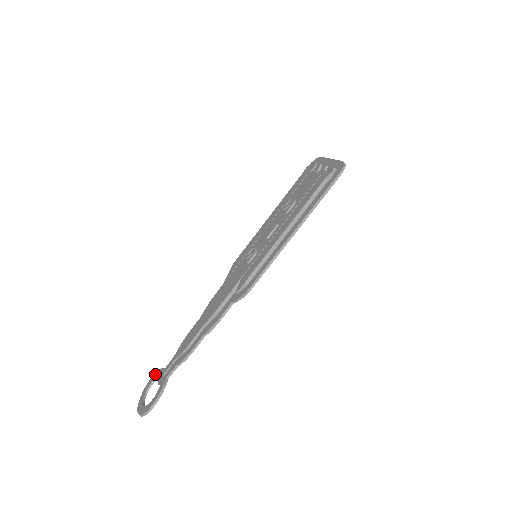
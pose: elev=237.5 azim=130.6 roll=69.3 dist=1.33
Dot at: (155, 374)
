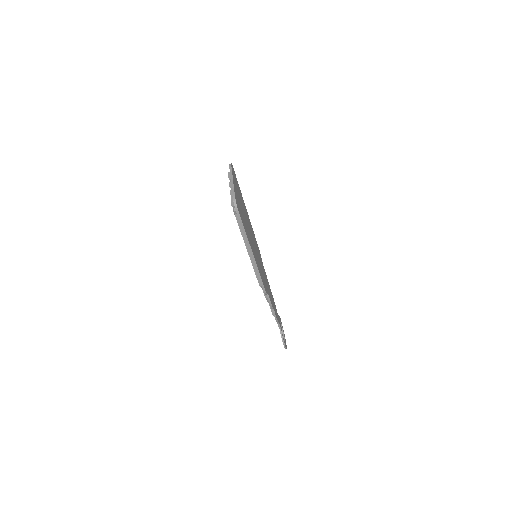
Dot at: occluded
